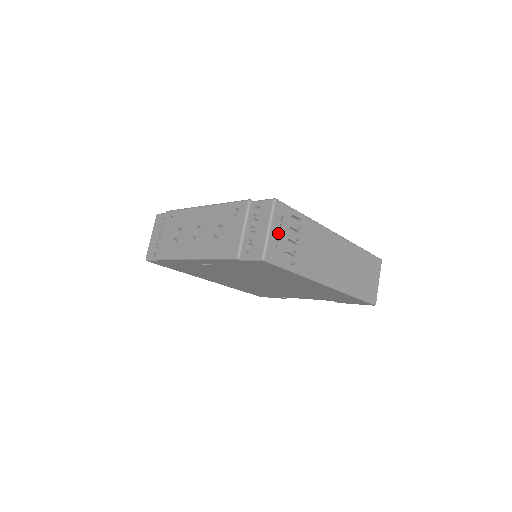
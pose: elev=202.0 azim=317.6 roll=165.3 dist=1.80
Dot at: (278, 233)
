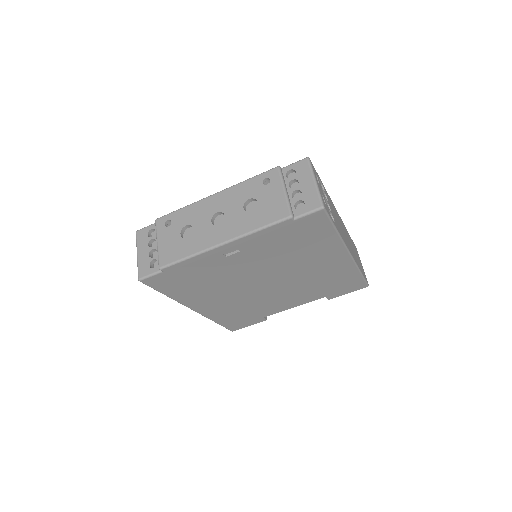
Dot at: (320, 188)
